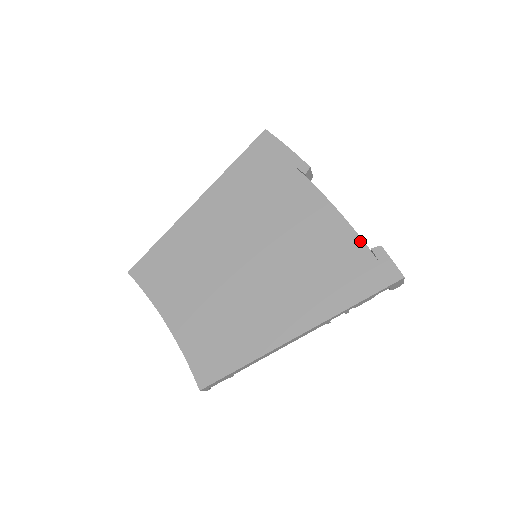
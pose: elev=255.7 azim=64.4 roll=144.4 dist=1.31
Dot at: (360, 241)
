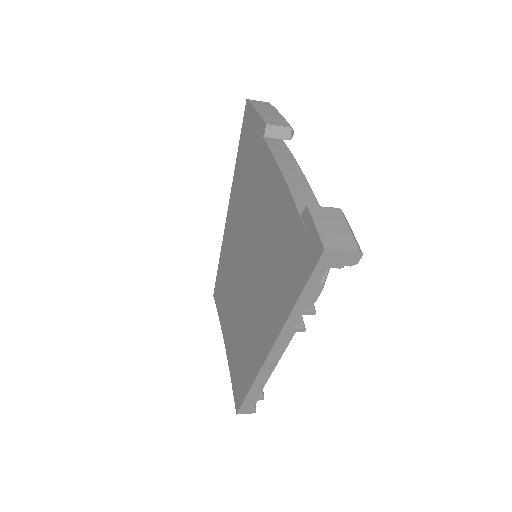
Dot at: (294, 207)
